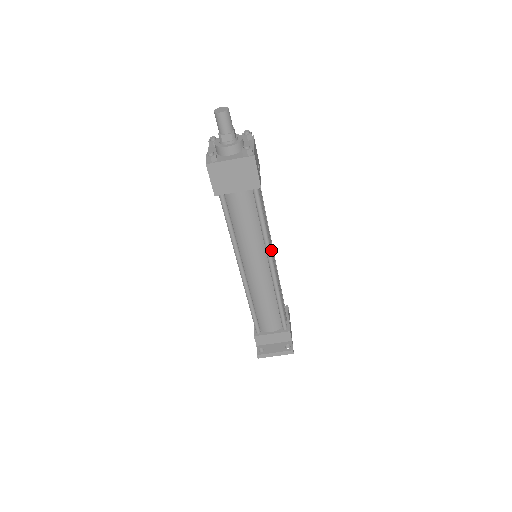
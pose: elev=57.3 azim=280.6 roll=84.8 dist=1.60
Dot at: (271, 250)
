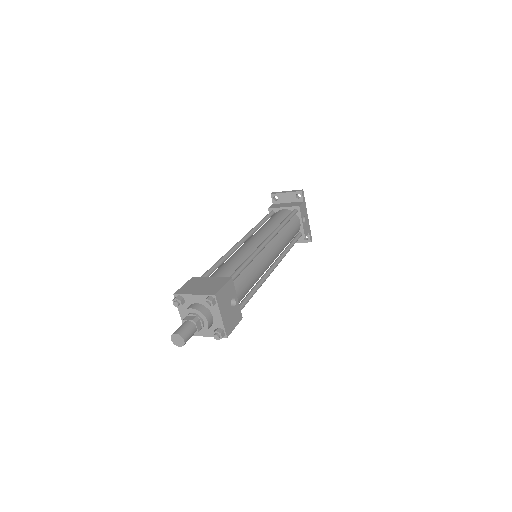
Dot at: (268, 263)
